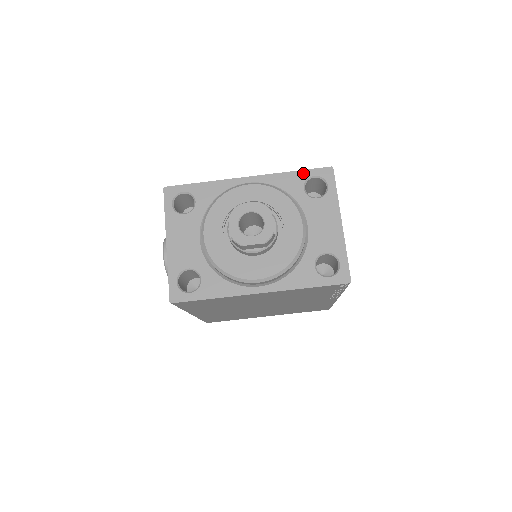
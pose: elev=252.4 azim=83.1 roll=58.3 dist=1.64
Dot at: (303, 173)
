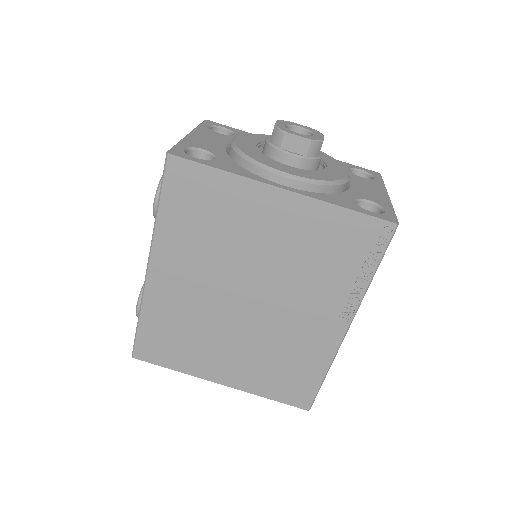
Dot at: (350, 165)
